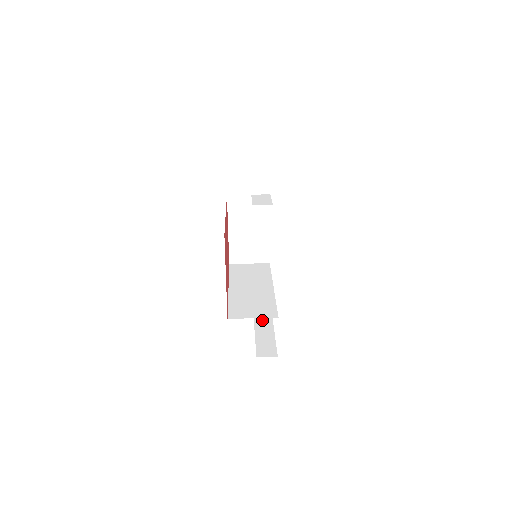
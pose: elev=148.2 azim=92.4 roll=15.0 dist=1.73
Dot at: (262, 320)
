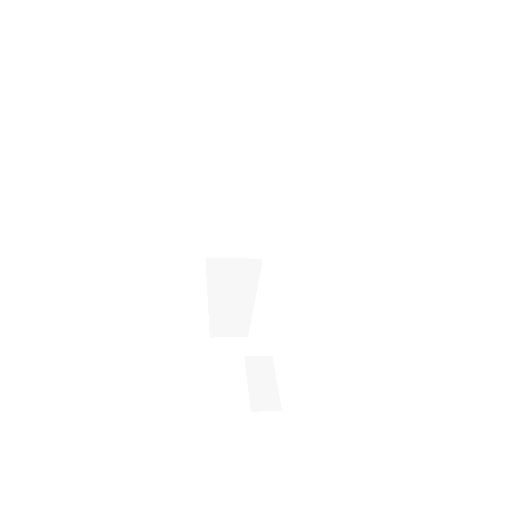
Dot at: occluded
